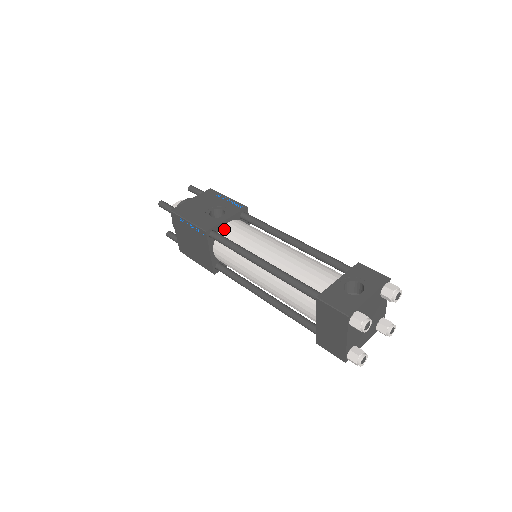
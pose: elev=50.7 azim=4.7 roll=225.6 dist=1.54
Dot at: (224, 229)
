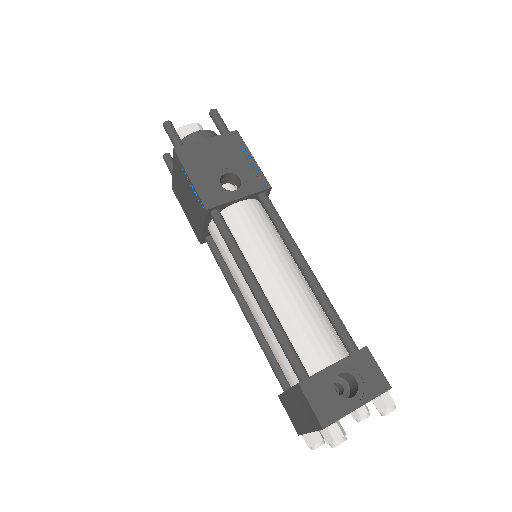
Dot at: (231, 210)
